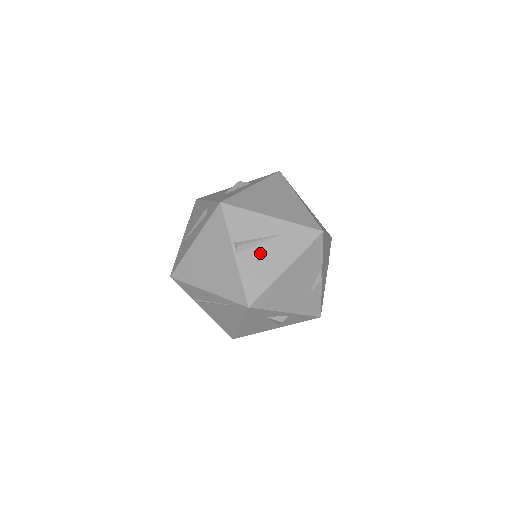
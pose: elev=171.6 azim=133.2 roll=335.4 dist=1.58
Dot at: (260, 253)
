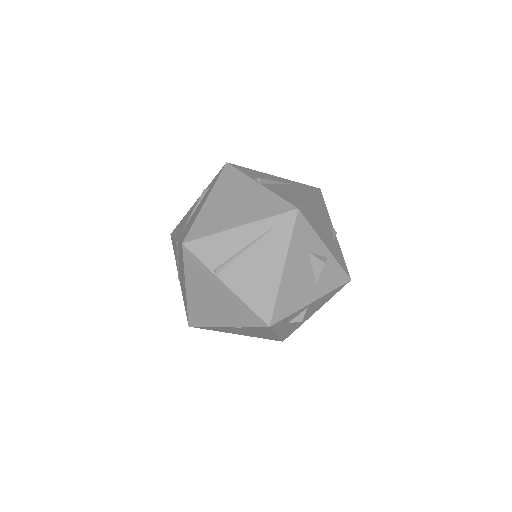
Dot at: (281, 187)
